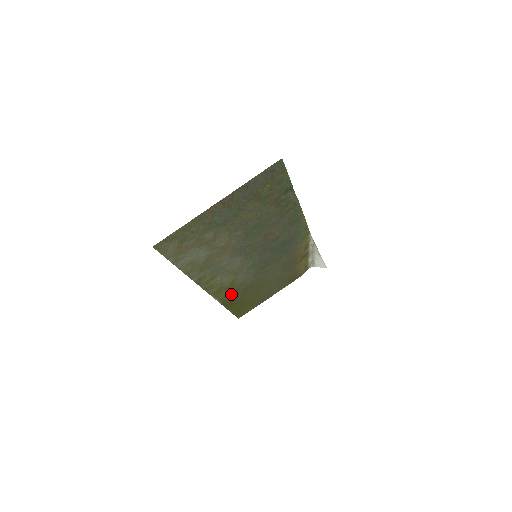
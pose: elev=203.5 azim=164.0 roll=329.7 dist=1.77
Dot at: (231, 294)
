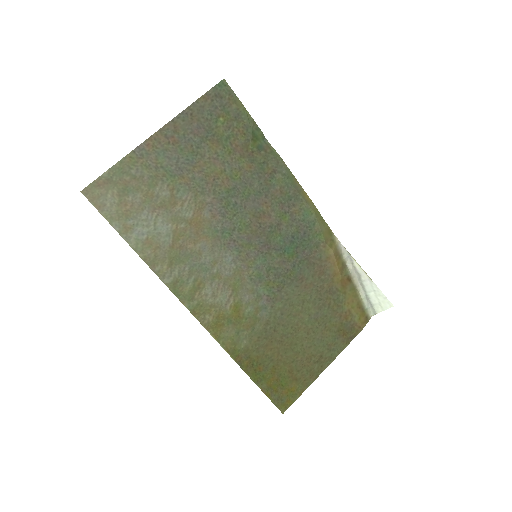
Dot at: (244, 339)
